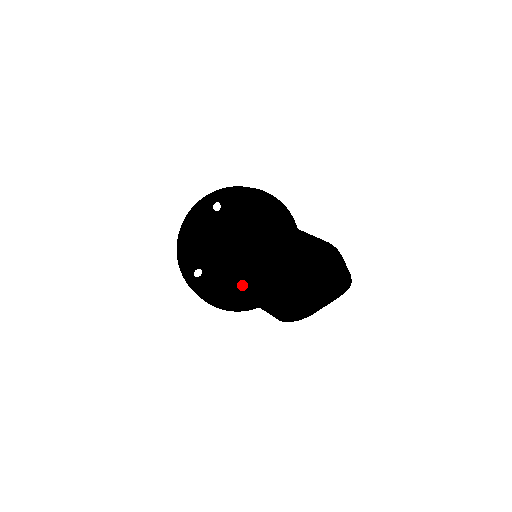
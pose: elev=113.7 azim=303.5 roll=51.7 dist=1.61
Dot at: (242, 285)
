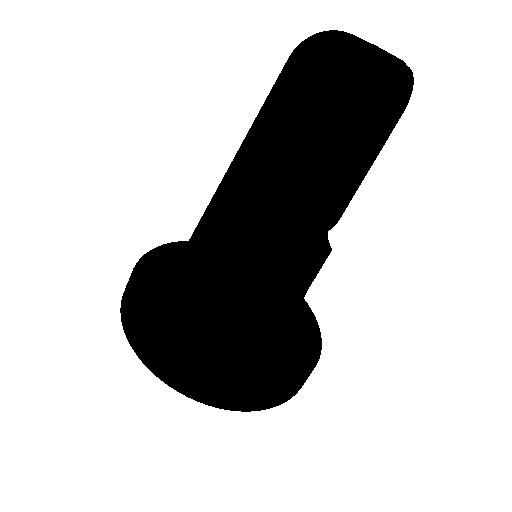
Dot at: (247, 179)
